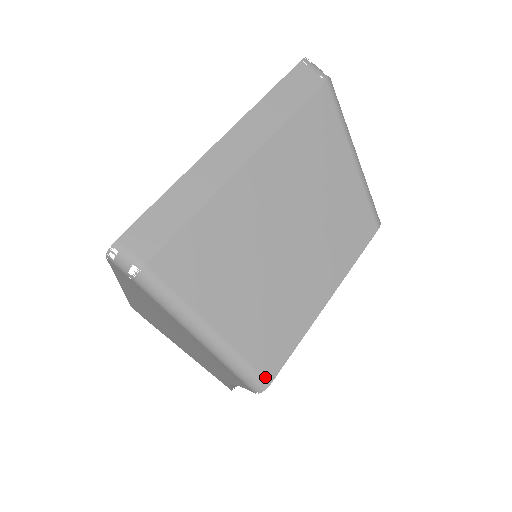
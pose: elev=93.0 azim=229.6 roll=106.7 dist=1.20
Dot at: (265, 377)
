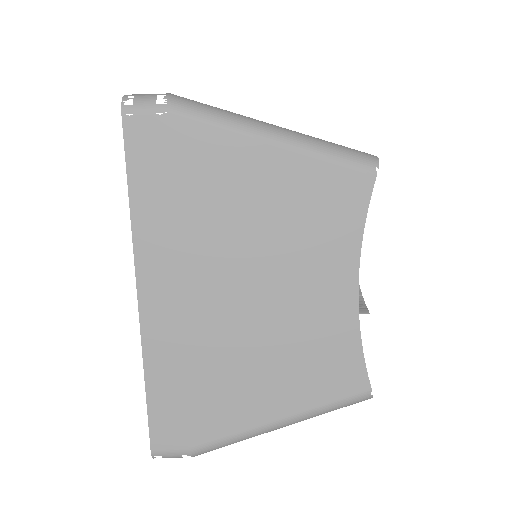
Dot at: (365, 153)
